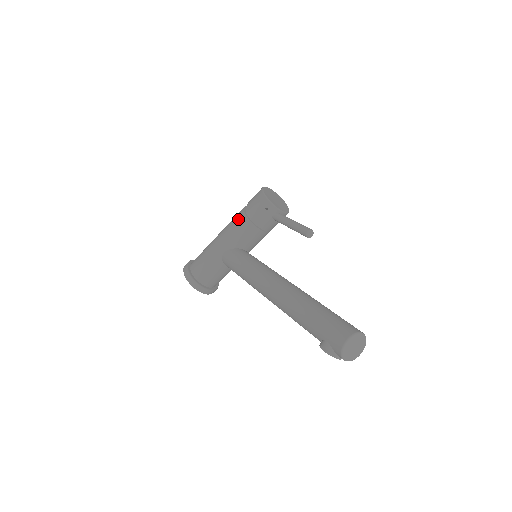
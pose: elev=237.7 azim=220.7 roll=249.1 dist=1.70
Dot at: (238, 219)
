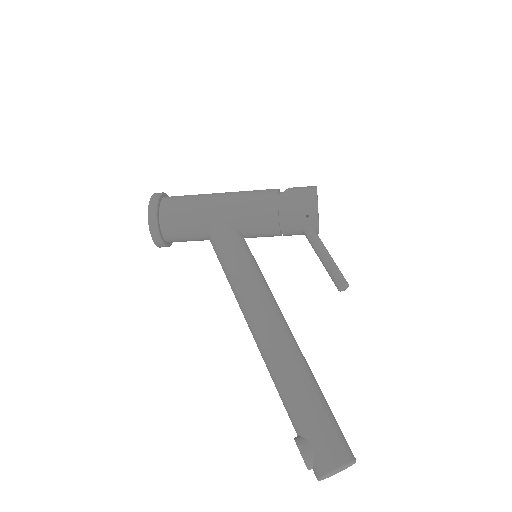
Dot at: (264, 199)
